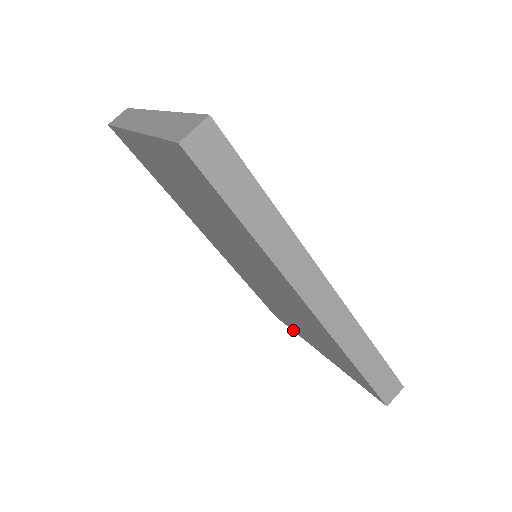
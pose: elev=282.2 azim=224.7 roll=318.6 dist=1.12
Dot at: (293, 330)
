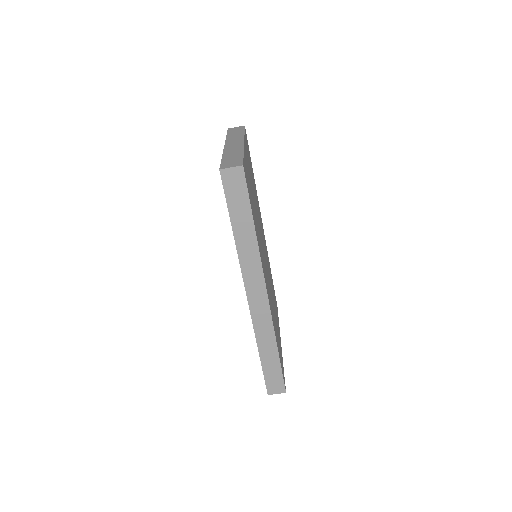
Dot at: occluded
